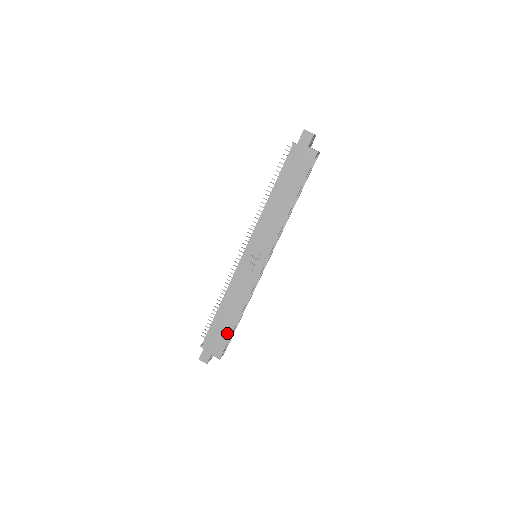
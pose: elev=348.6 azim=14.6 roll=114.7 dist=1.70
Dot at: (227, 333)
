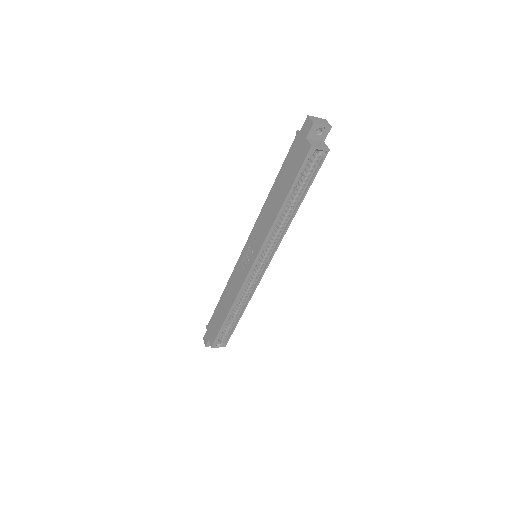
Dot at: (219, 325)
